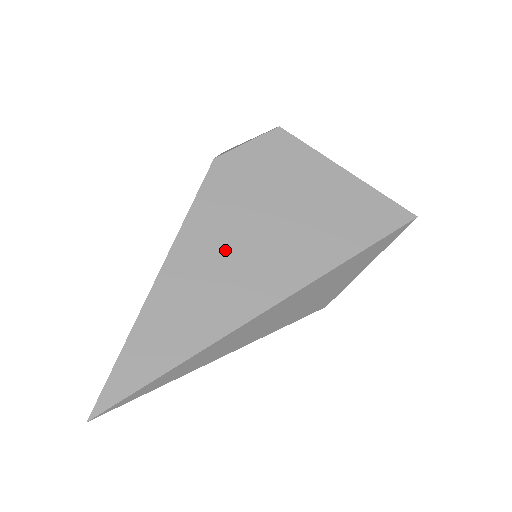
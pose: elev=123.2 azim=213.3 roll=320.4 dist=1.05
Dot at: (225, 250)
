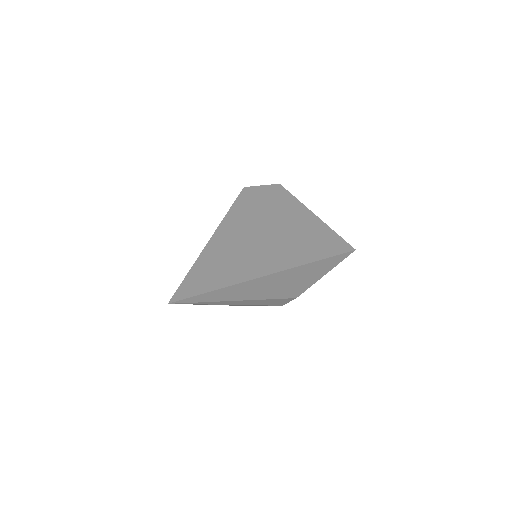
Dot at: (252, 234)
